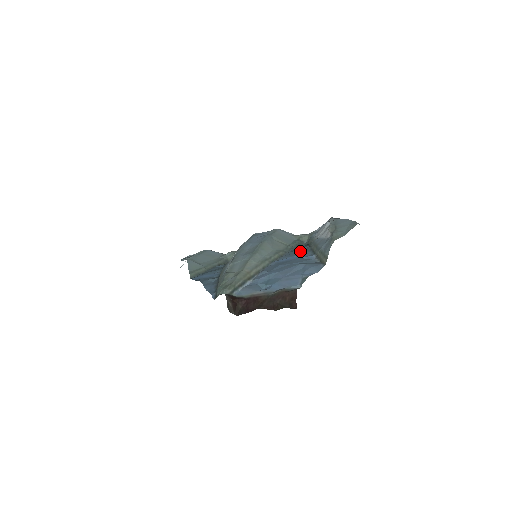
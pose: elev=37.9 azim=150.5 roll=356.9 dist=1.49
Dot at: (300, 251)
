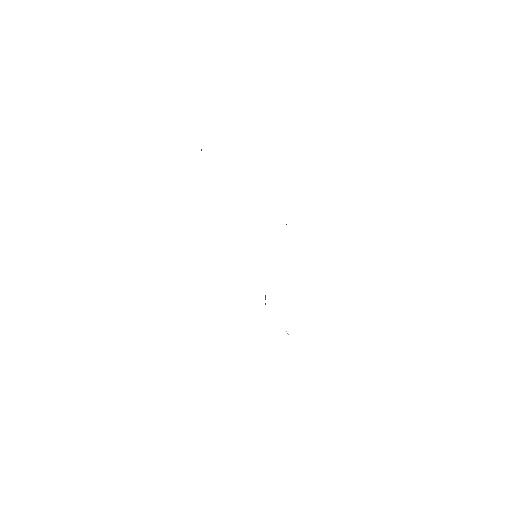
Dot at: occluded
